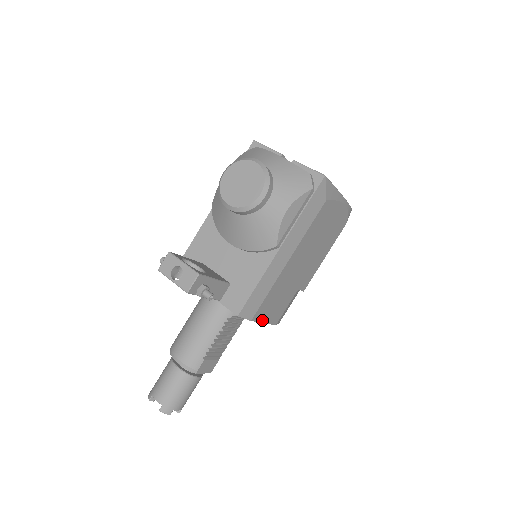
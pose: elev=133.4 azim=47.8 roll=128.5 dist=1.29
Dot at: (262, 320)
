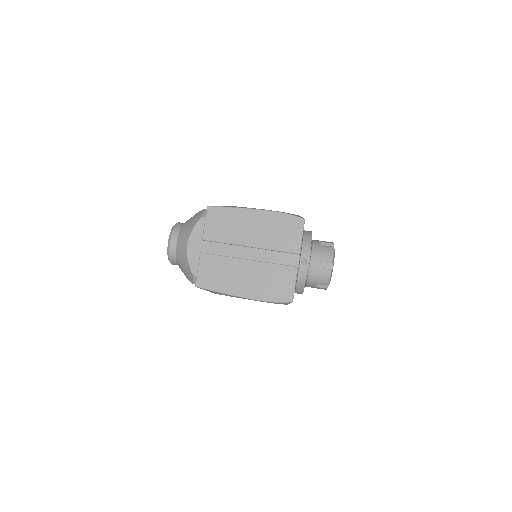
Dot at: occluded
